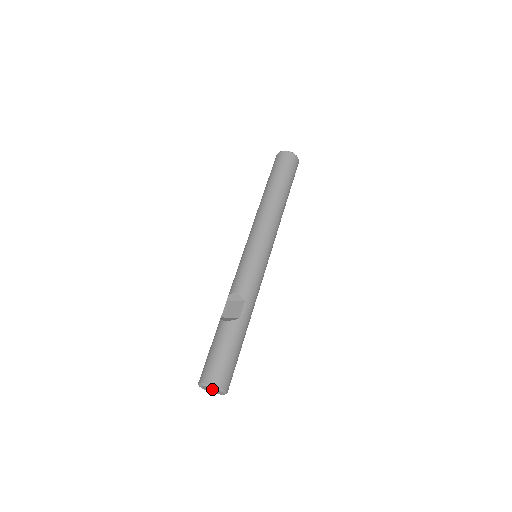
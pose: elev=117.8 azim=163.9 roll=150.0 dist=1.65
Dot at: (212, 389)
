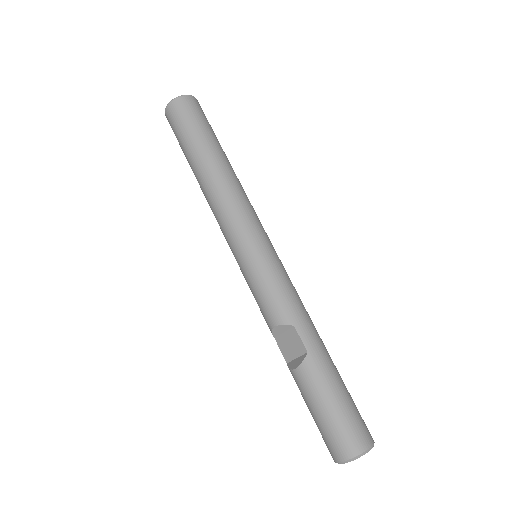
Dot at: occluded
